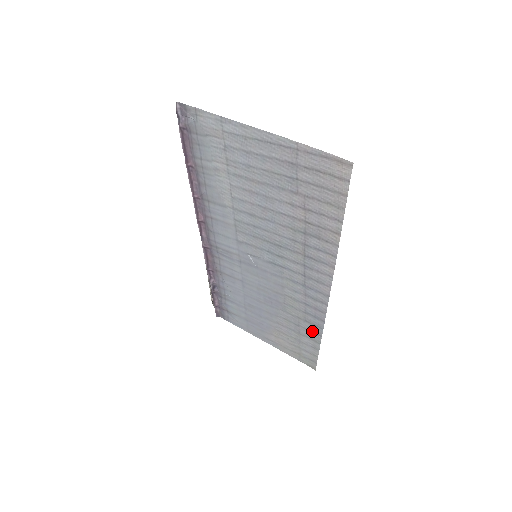
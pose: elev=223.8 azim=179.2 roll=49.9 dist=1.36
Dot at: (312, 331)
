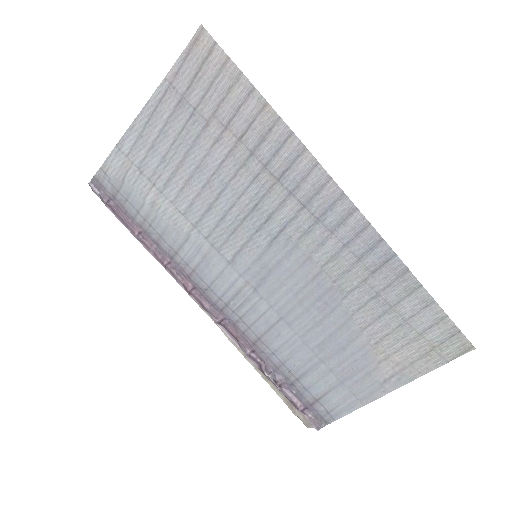
Dot at: (394, 278)
